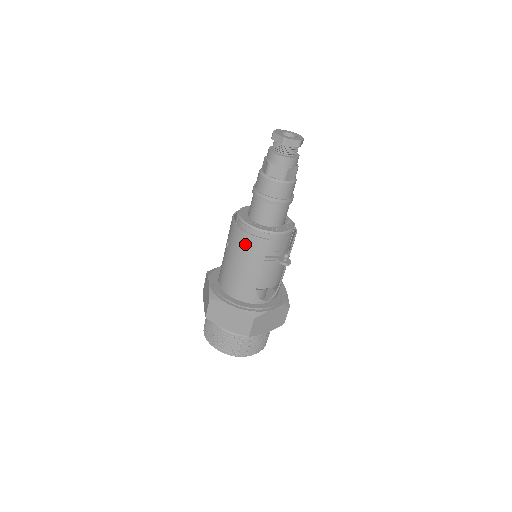
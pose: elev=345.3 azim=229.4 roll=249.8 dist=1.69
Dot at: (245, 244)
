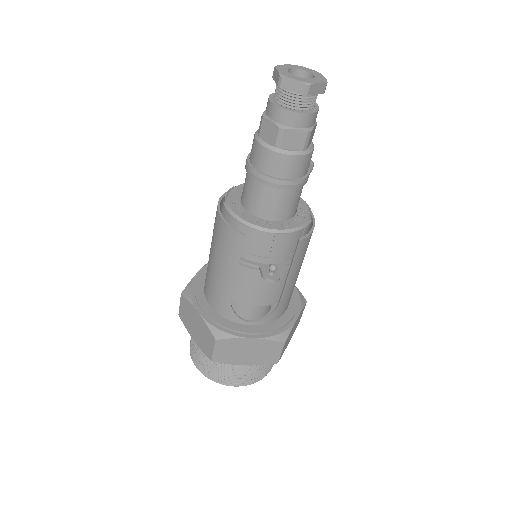
Dot at: (219, 232)
